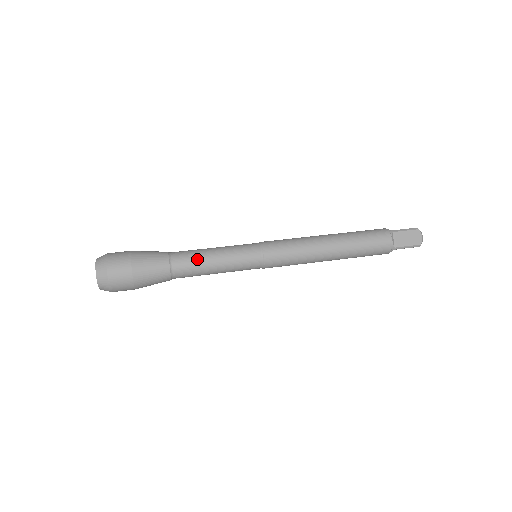
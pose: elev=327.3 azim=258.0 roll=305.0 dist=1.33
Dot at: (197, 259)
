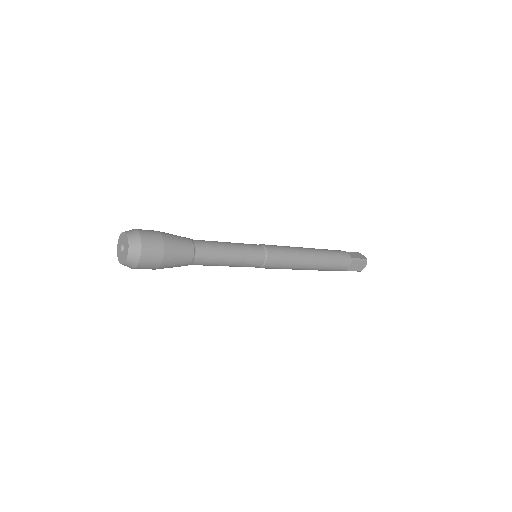
Dot at: (213, 241)
